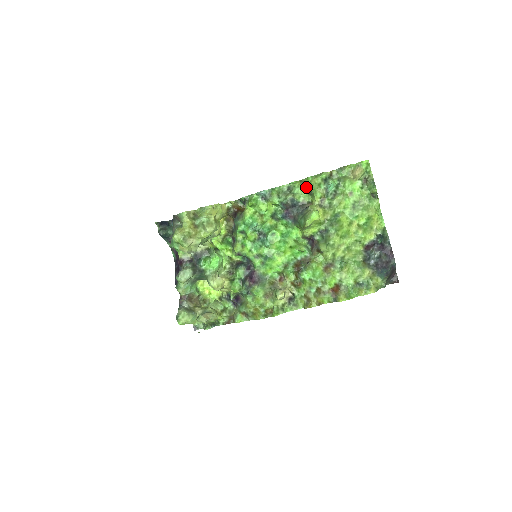
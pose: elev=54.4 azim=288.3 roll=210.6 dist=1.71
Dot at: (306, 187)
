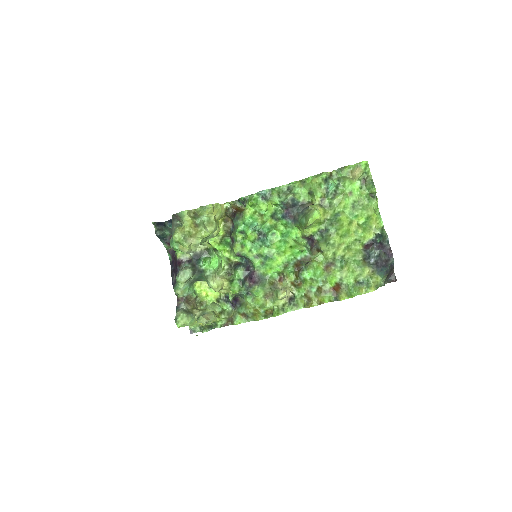
Dot at: (306, 187)
